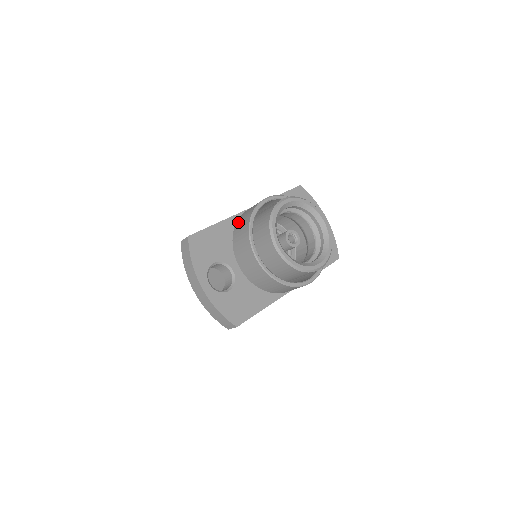
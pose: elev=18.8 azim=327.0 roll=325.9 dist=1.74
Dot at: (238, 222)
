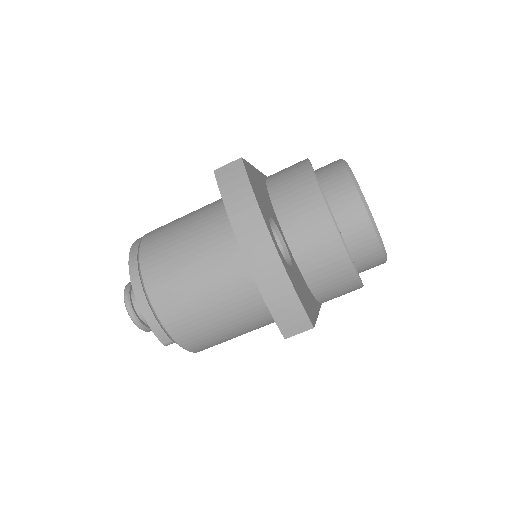
Dot at: (274, 180)
